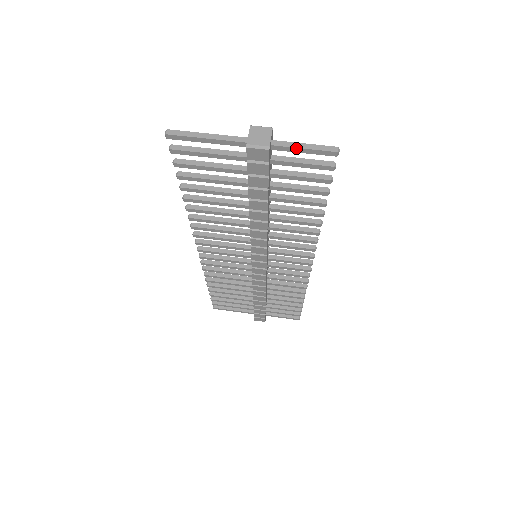
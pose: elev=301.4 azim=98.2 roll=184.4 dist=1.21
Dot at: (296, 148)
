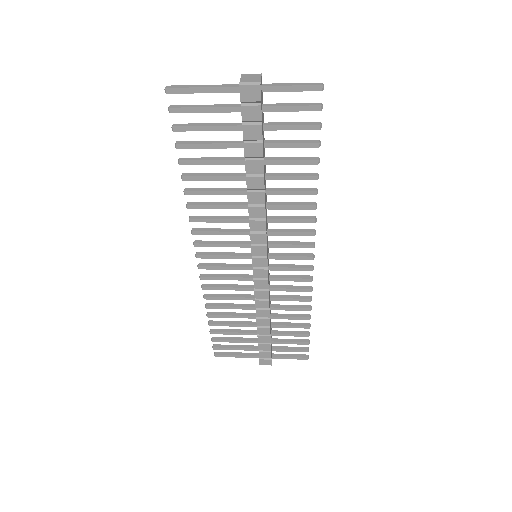
Dot at: (284, 86)
